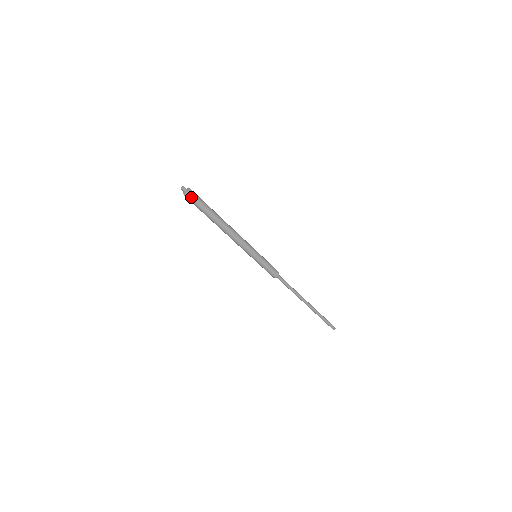
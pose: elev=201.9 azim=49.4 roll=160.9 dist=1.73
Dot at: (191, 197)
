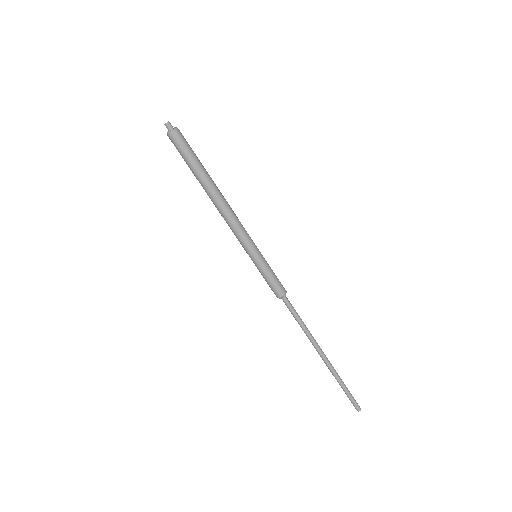
Dot at: (178, 136)
